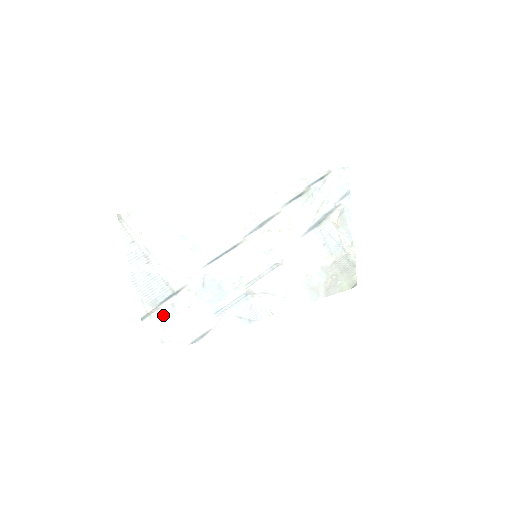
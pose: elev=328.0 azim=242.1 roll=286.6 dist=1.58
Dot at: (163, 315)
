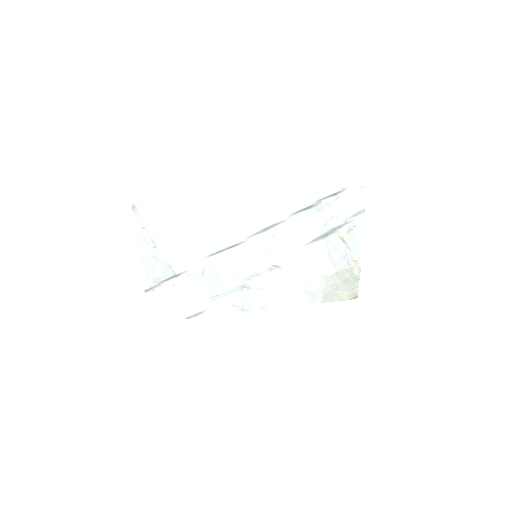
Dot at: (164, 291)
